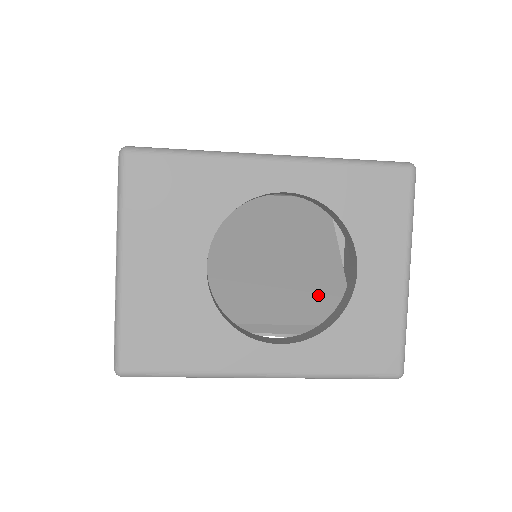
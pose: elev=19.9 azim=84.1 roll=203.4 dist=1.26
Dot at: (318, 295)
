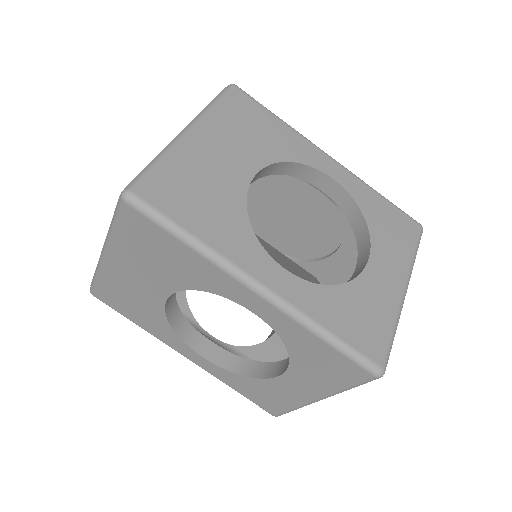
Dot at: occluded
